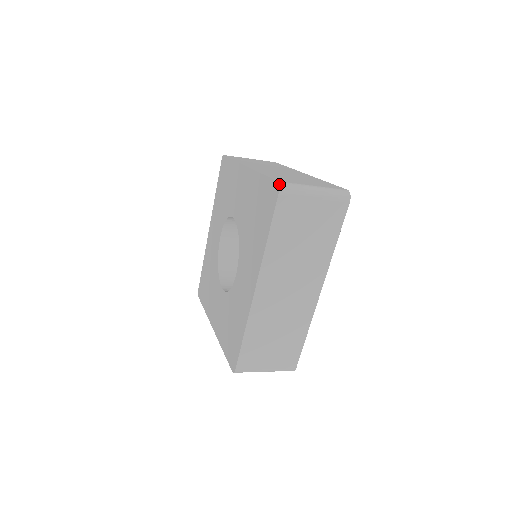
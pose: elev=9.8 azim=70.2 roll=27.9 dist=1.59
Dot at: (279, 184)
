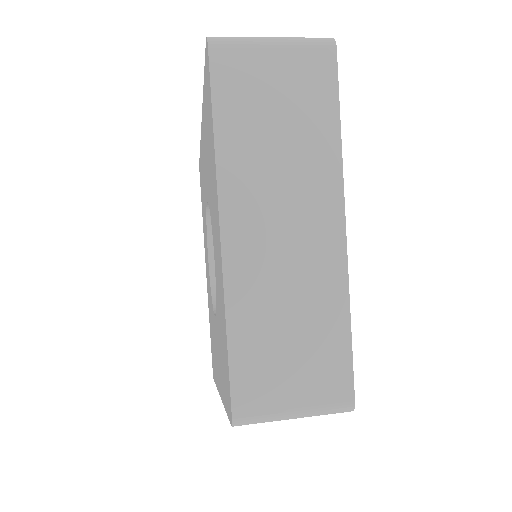
Dot at: occluded
